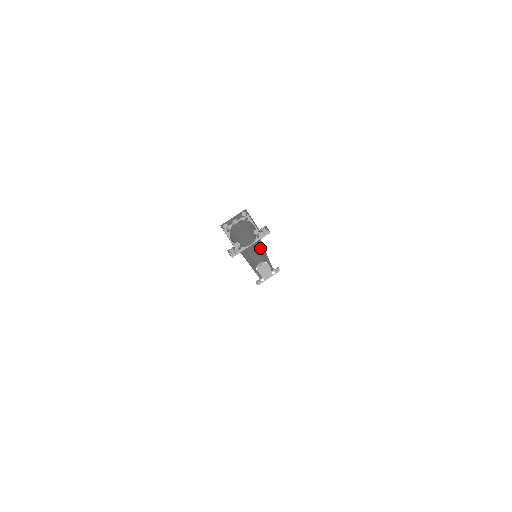
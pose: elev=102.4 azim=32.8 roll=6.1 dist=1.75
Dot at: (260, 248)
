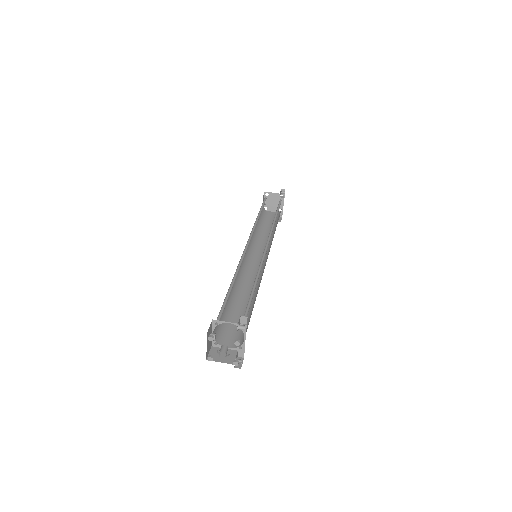
Dot at: occluded
